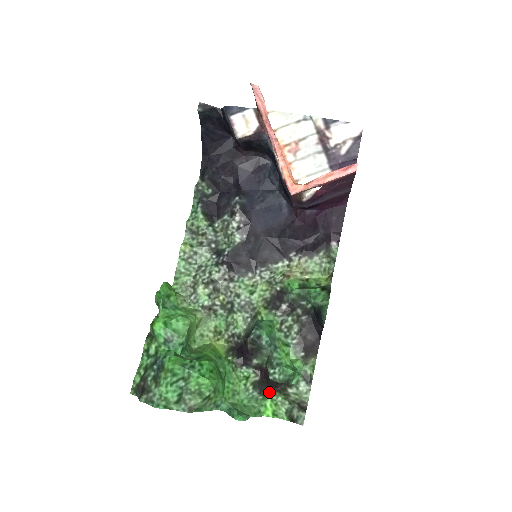
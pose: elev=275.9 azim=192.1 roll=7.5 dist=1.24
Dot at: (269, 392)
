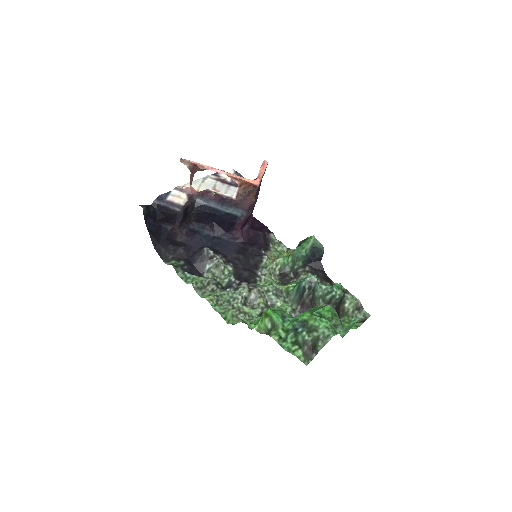
Dot at: (340, 321)
